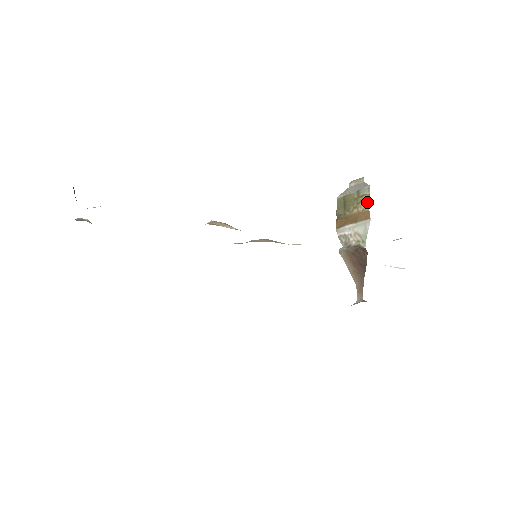
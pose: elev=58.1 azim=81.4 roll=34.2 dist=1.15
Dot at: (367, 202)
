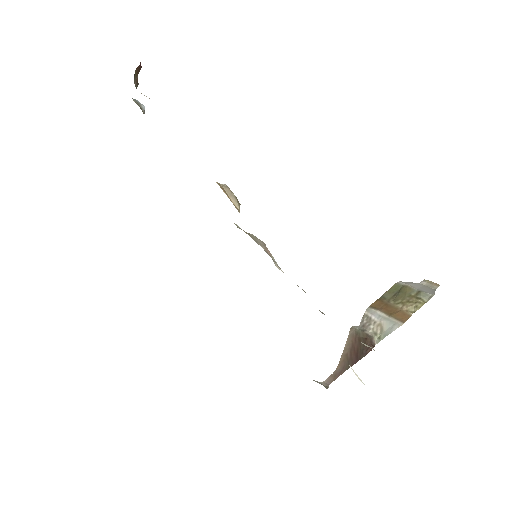
Dot at: (417, 307)
